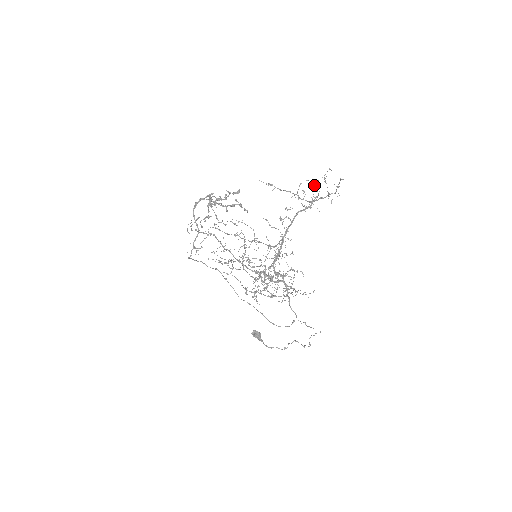
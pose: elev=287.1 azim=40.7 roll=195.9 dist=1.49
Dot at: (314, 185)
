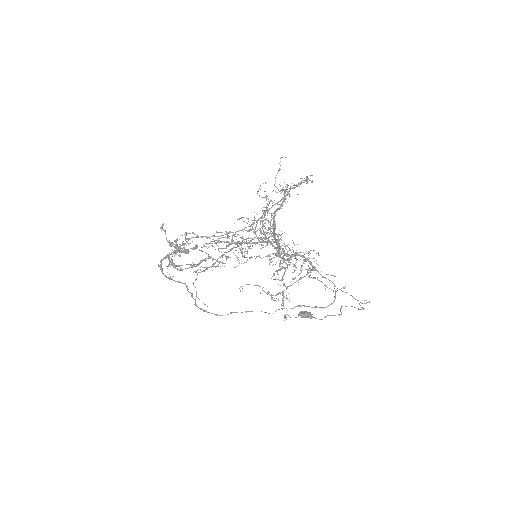
Dot at: occluded
